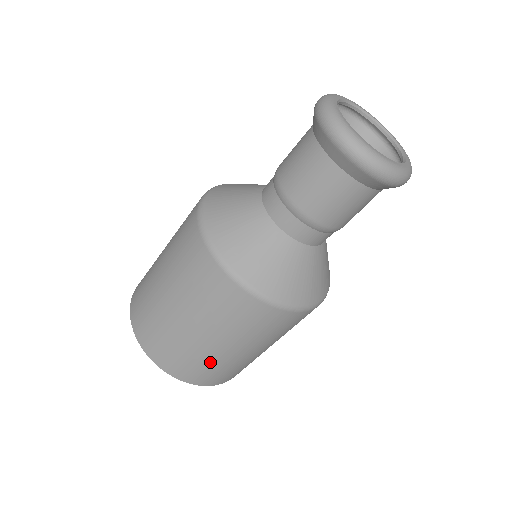
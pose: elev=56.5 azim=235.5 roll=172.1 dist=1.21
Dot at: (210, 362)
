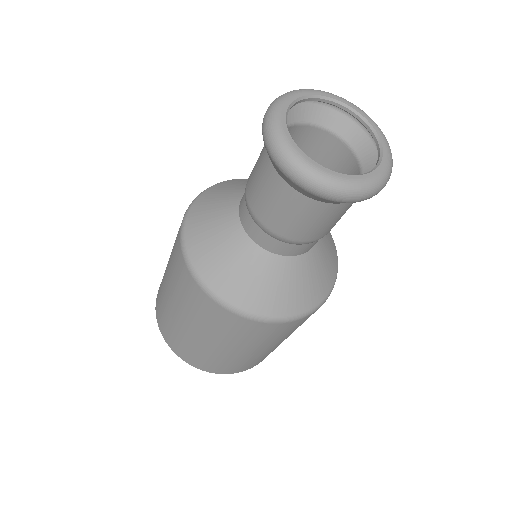
Dot at: (238, 361)
